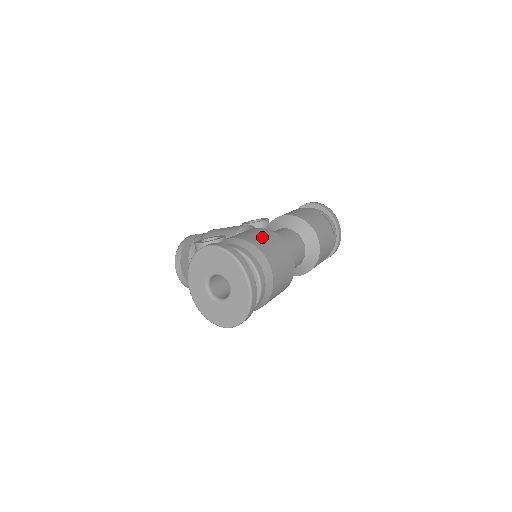
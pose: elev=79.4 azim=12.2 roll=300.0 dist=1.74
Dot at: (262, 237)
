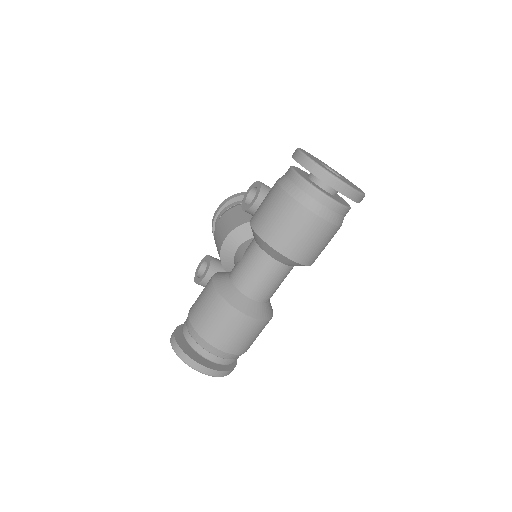
Dot at: (207, 315)
